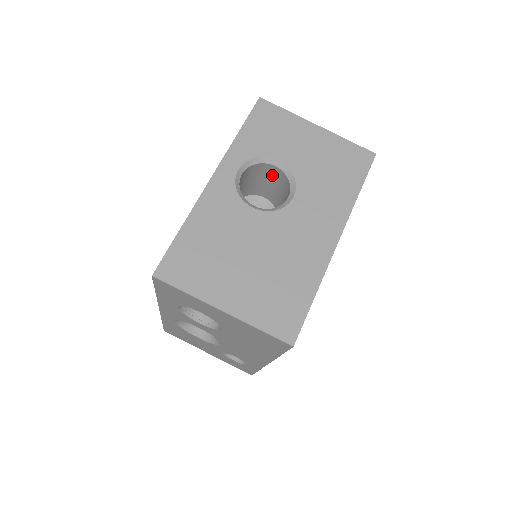
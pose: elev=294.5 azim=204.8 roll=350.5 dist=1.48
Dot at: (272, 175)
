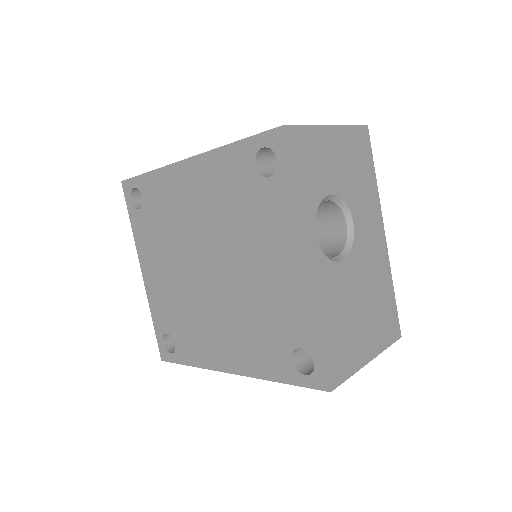
Dot at: occluded
